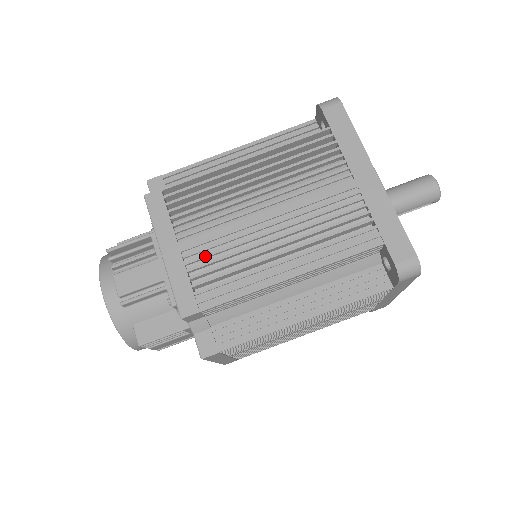
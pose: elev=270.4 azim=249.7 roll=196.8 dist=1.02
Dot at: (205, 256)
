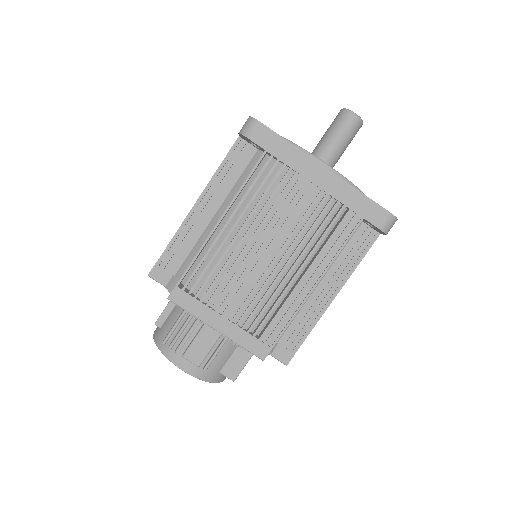
Dot at: (247, 311)
